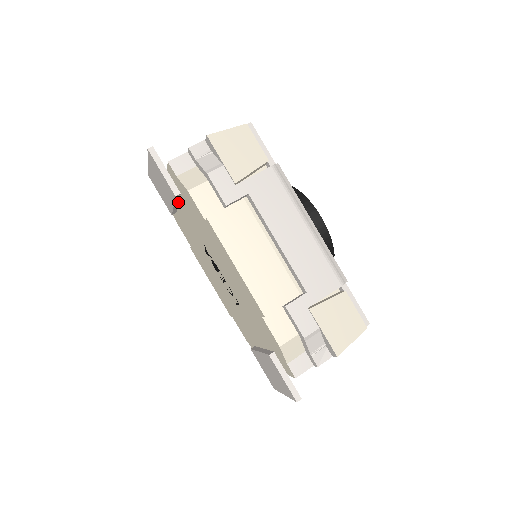
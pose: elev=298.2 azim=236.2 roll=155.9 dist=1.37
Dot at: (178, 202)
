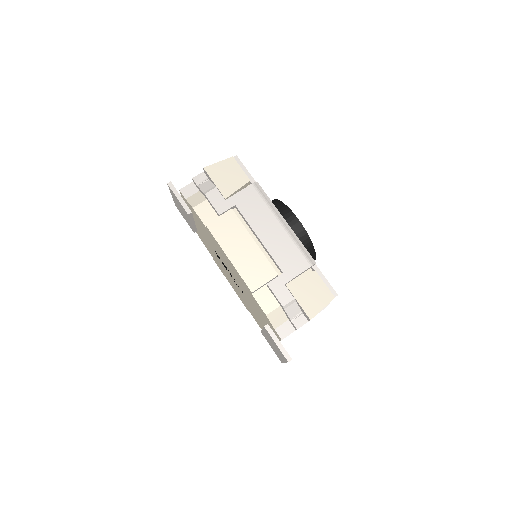
Dot at: (194, 220)
